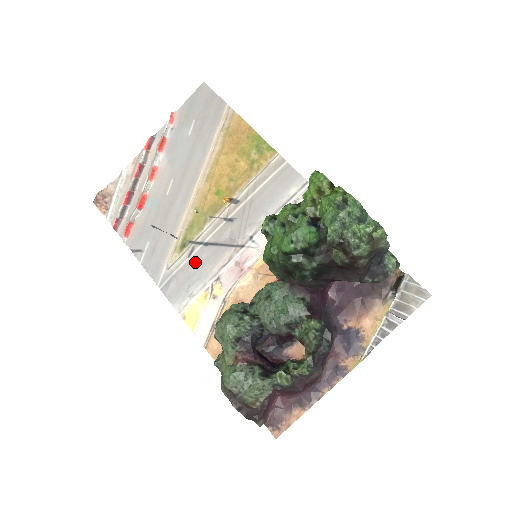
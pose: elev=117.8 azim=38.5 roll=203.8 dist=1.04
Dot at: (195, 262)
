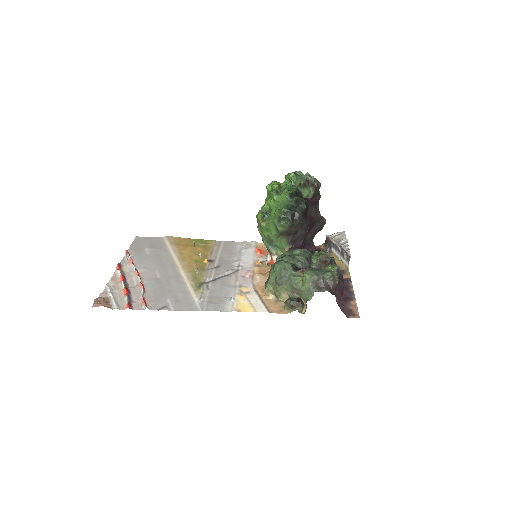
Dot at: (215, 289)
